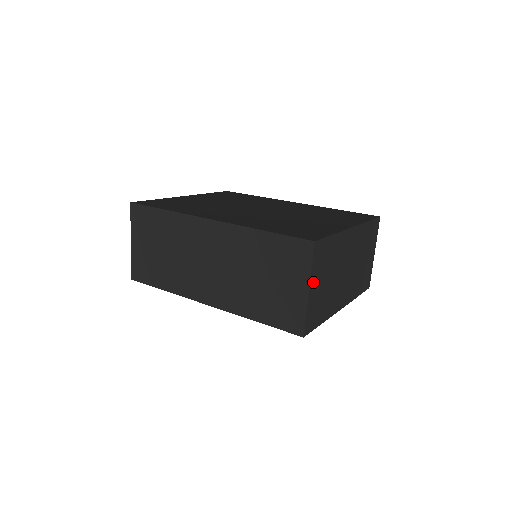
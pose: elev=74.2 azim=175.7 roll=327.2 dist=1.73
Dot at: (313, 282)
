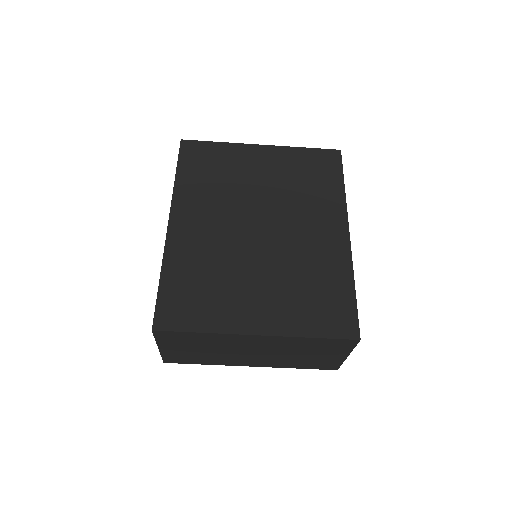
Dot at: (166, 346)
